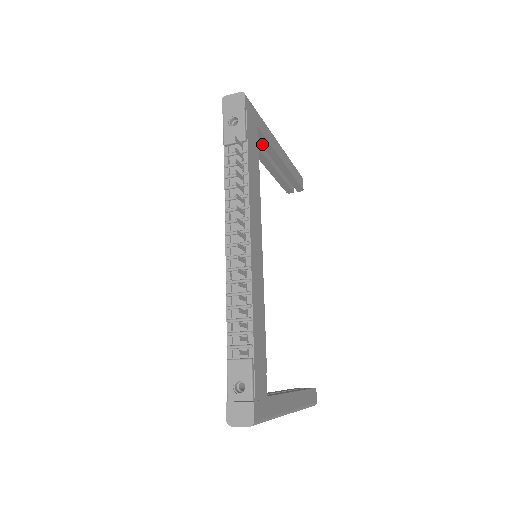
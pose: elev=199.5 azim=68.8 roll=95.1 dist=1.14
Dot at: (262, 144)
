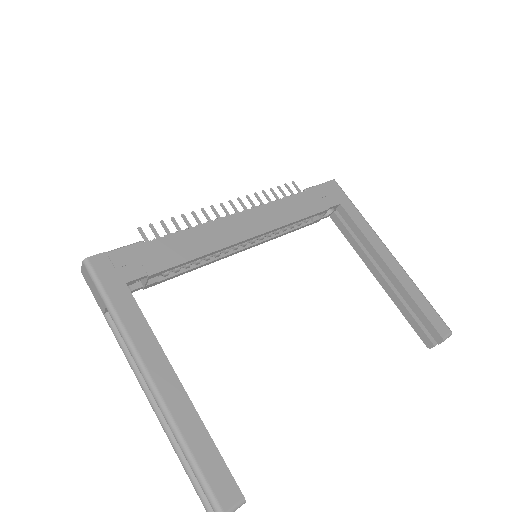
Dot at: (355, 233)
